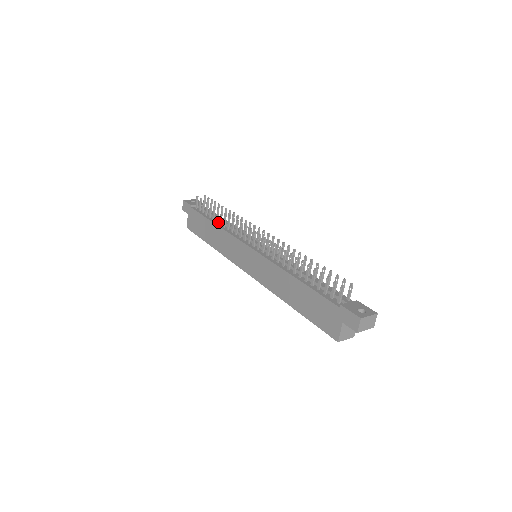
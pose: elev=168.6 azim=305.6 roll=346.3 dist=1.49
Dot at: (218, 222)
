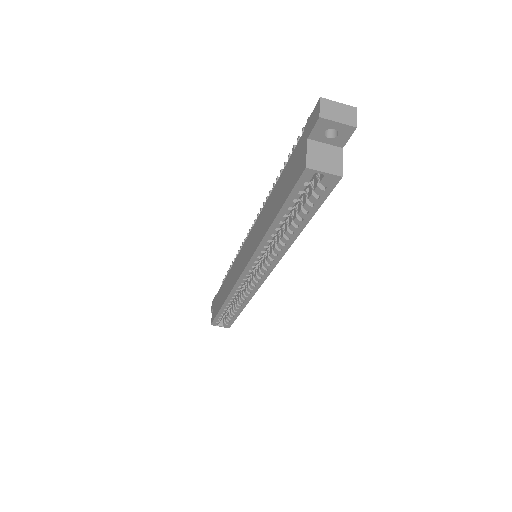
Dot at: occluded
